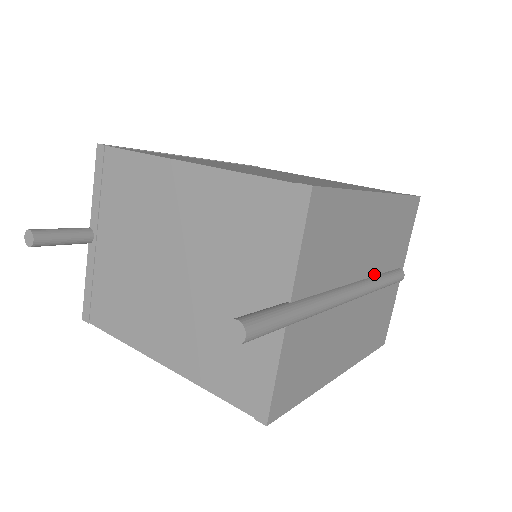
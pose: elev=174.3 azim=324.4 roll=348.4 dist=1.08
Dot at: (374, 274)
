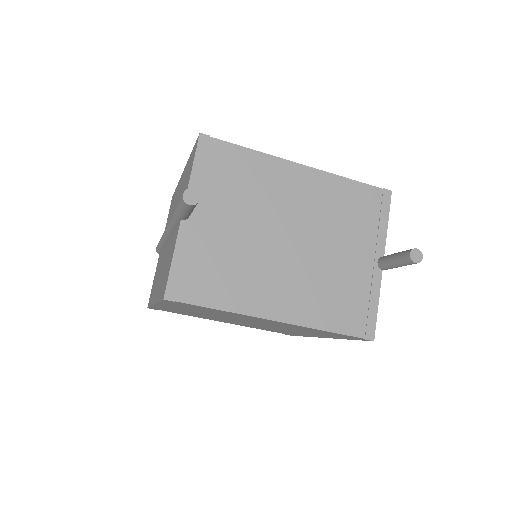
Dot at: occluded
